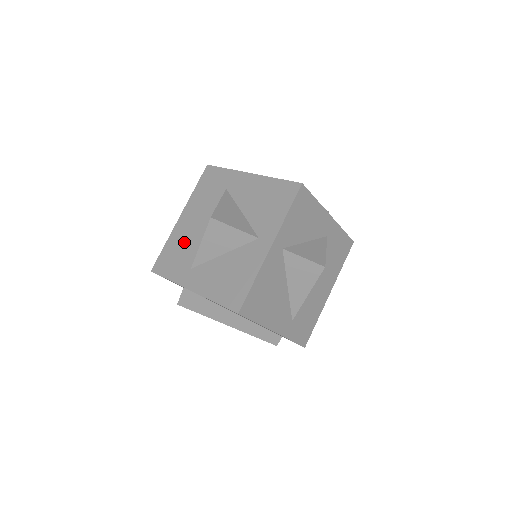
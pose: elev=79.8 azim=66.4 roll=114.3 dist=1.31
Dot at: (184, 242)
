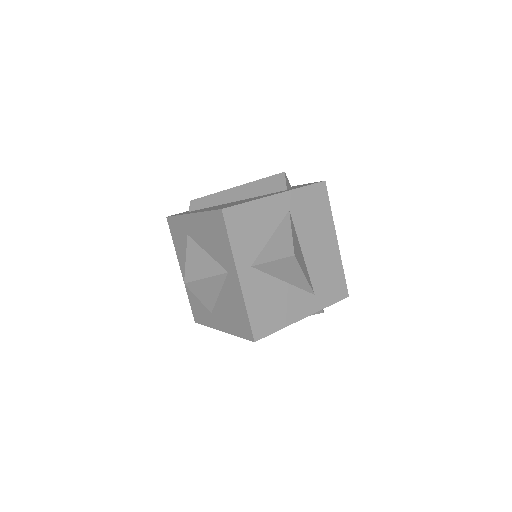
Dot at: occluded
